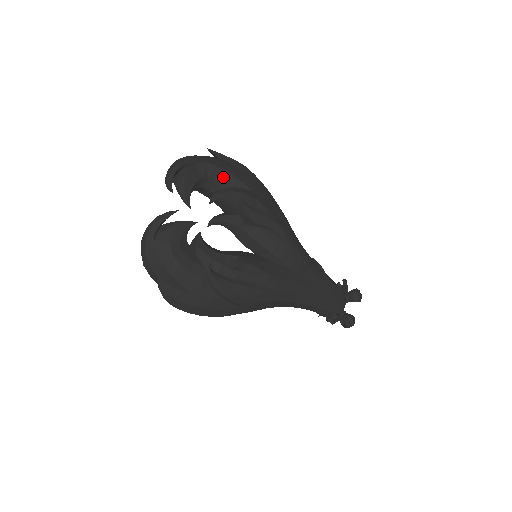
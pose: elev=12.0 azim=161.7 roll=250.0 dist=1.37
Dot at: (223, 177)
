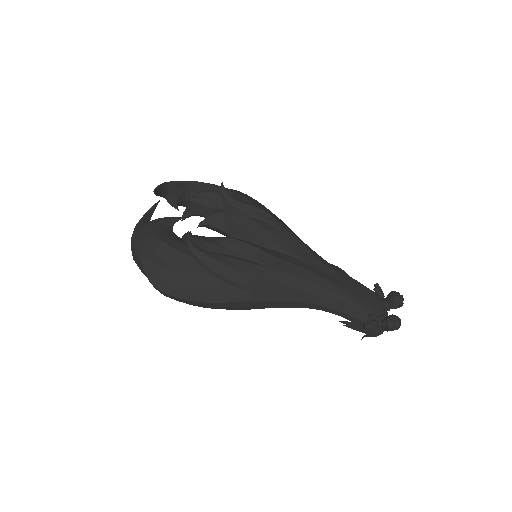
Dot at: occluded
